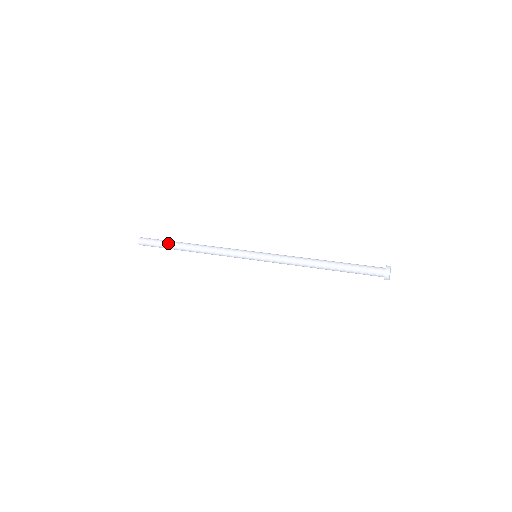
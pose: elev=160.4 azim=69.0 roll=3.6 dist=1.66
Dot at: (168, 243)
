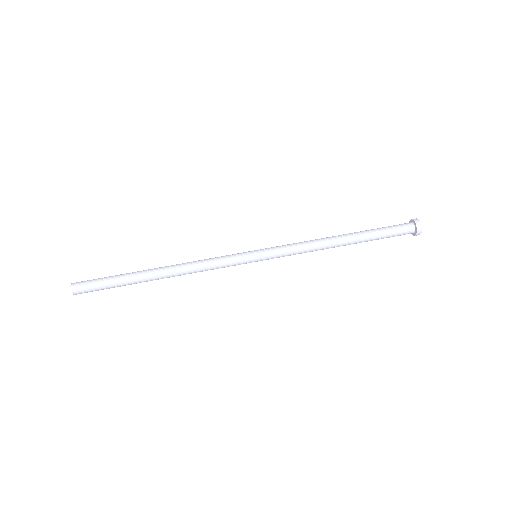
Dot at: (124, 284)
